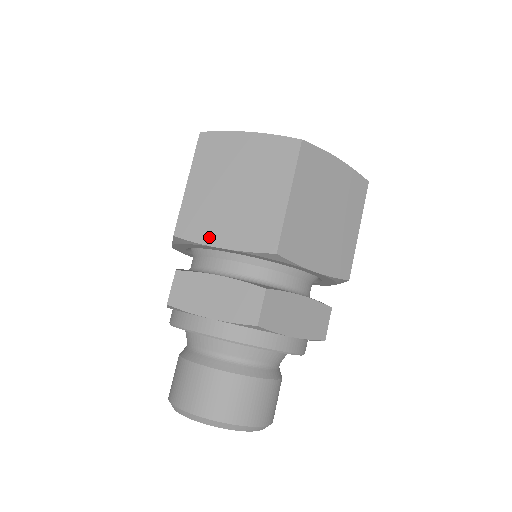
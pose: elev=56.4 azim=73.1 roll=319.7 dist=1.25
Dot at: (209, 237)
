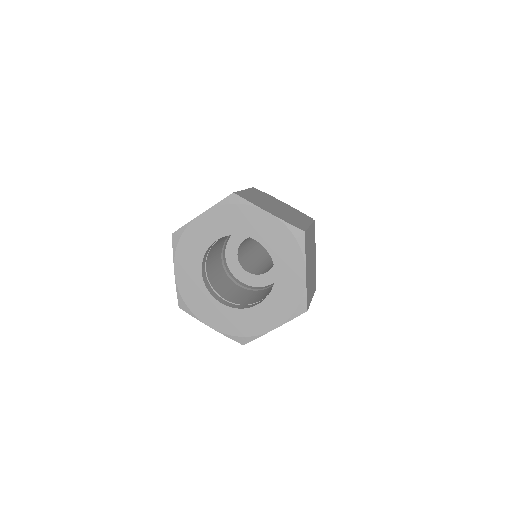
Dot at: occluded
